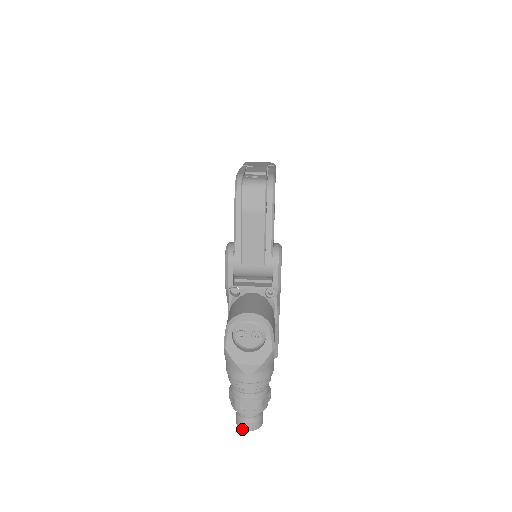
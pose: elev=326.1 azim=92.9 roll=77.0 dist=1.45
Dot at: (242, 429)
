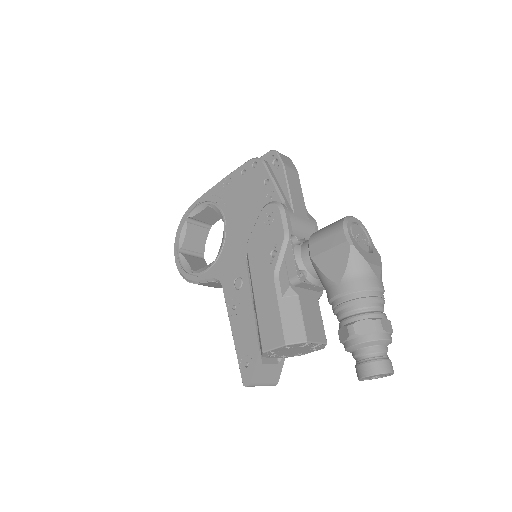
Dot at: (386, 372)
